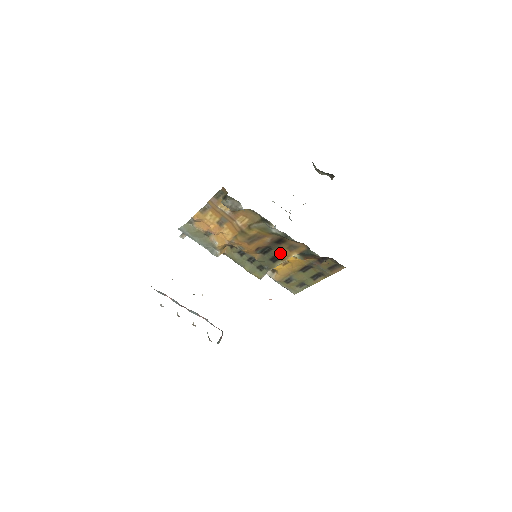
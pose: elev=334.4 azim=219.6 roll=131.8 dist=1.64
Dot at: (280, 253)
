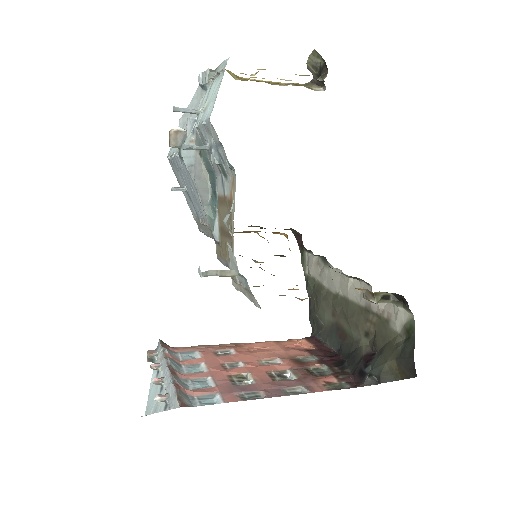
Dot at: occluded
